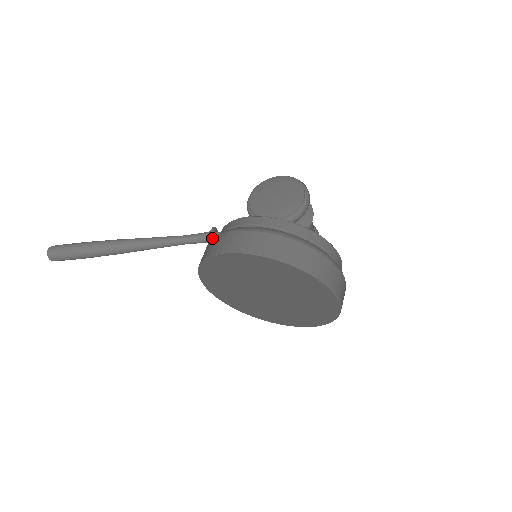
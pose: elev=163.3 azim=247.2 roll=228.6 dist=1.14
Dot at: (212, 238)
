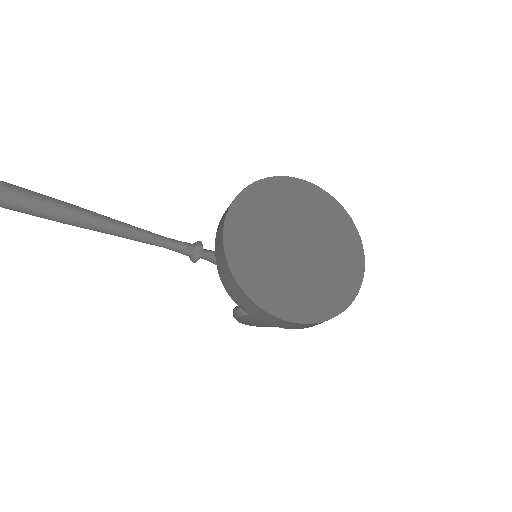
Dot at: (201, 242)
